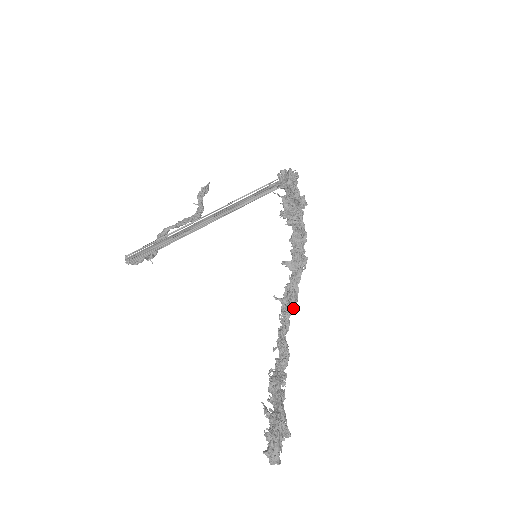
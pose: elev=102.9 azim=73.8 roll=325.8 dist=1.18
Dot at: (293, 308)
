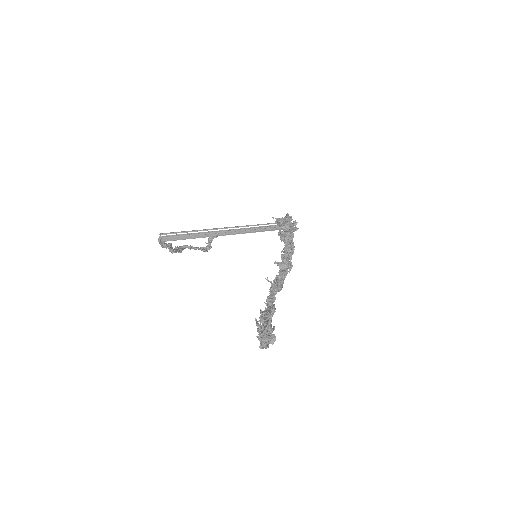
Dot at: (279, 290)
